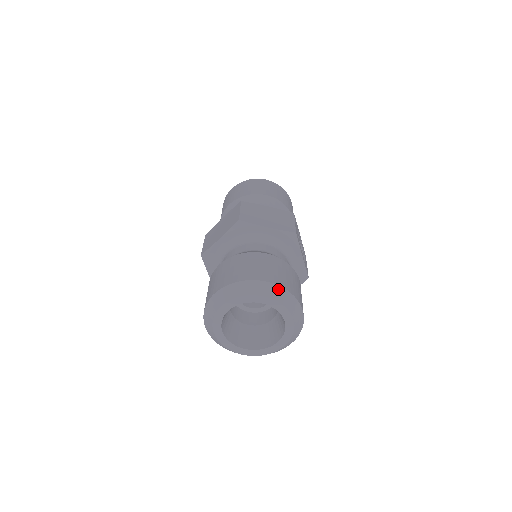
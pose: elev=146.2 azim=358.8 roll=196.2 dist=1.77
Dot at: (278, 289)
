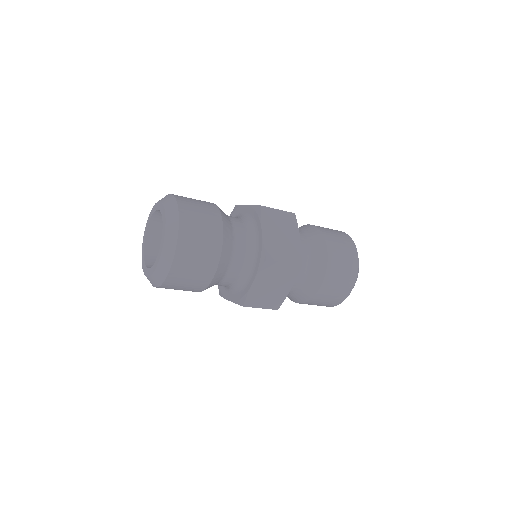
Dot at: occluded
